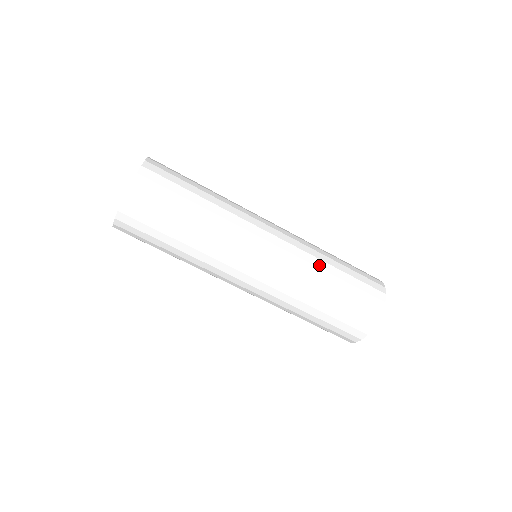
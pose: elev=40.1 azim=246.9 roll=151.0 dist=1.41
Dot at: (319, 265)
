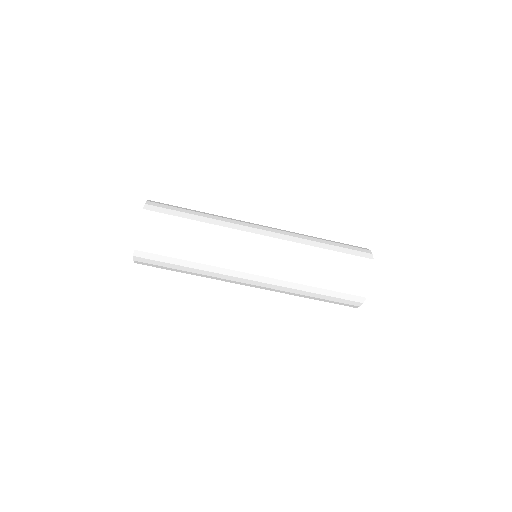
Dot at: (304, 274)
